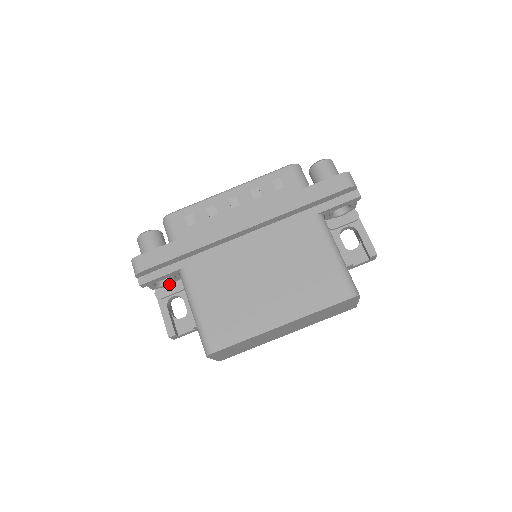
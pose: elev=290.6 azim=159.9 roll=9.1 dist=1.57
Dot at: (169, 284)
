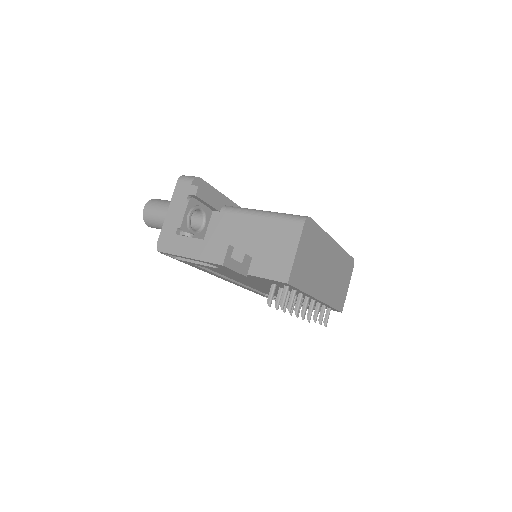
Dot at: (195, 232)
